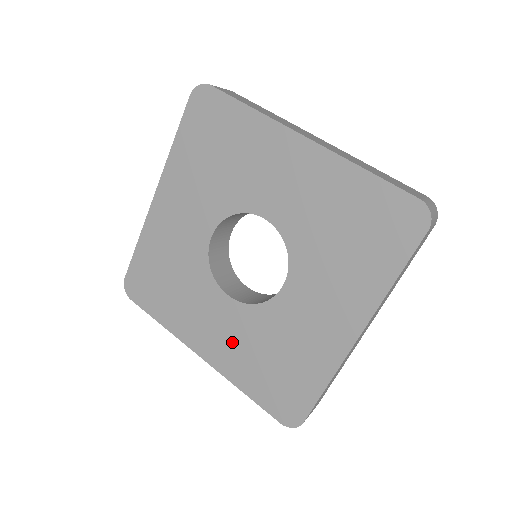
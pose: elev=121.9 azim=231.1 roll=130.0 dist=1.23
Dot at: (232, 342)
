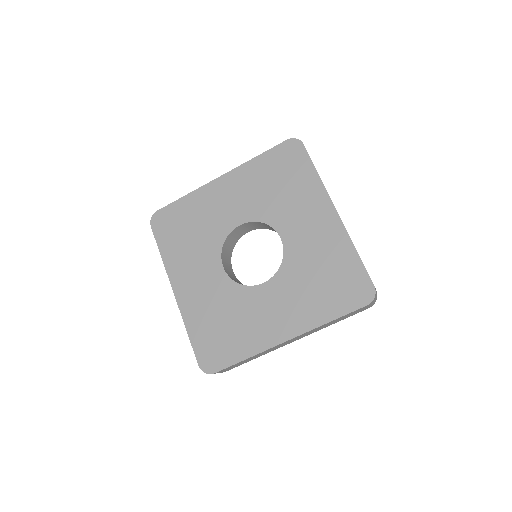
Dot at: (204, 296)
